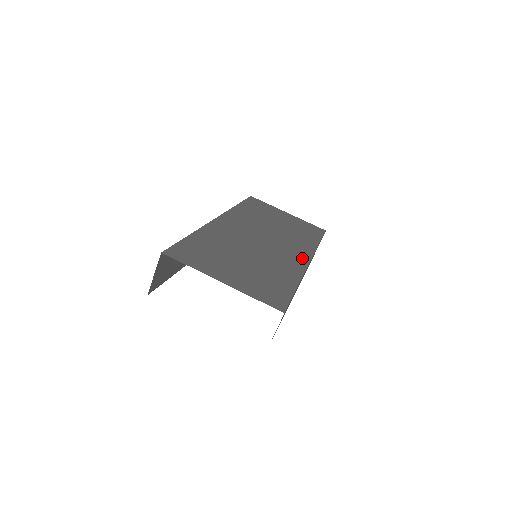
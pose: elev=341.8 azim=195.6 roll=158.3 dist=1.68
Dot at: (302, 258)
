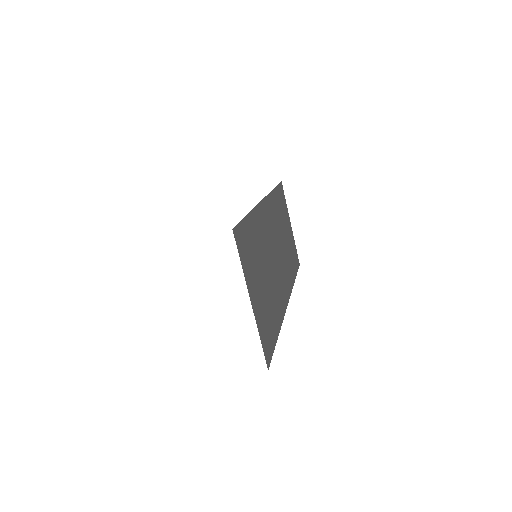
Dot at: (286, 296)
